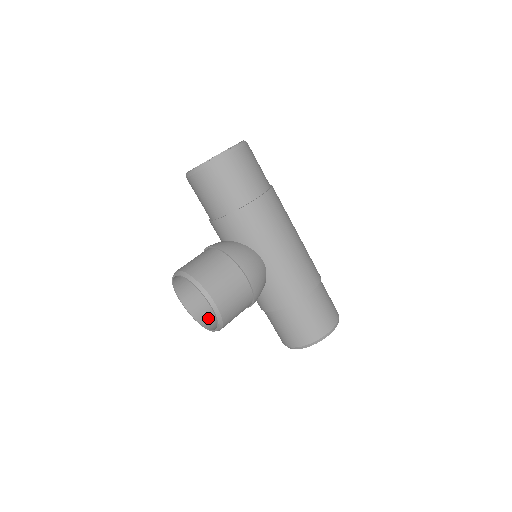
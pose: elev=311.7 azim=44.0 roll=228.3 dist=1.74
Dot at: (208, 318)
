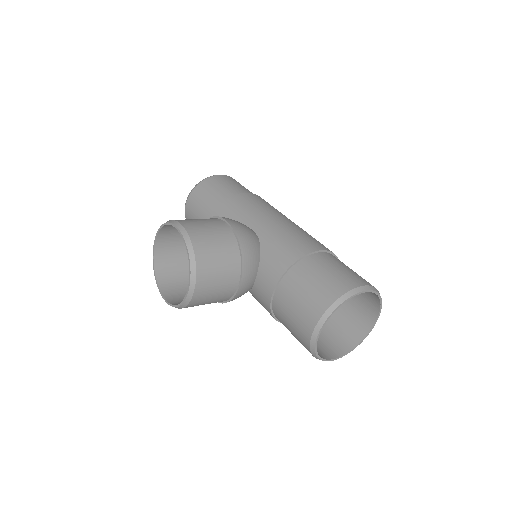
Dot at: occluded
